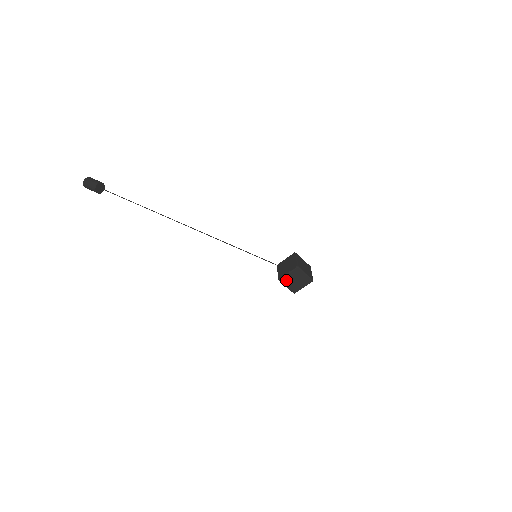
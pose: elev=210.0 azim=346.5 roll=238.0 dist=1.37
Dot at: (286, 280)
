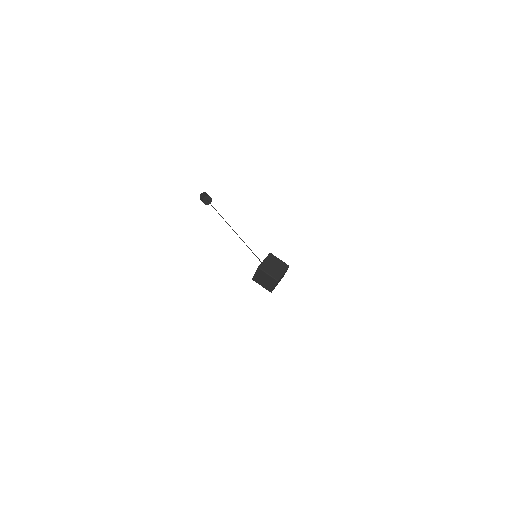
Dot at: (257, 280)
